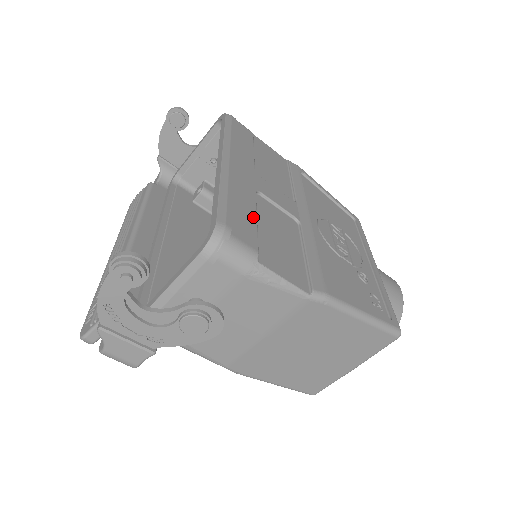
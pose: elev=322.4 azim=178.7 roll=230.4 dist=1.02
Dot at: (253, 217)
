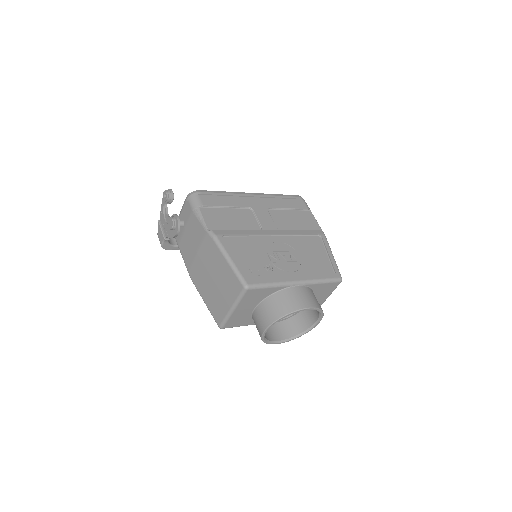
Dot at: (225, 205)
